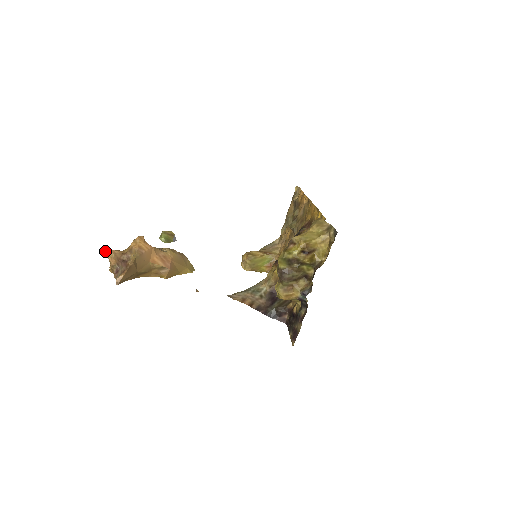
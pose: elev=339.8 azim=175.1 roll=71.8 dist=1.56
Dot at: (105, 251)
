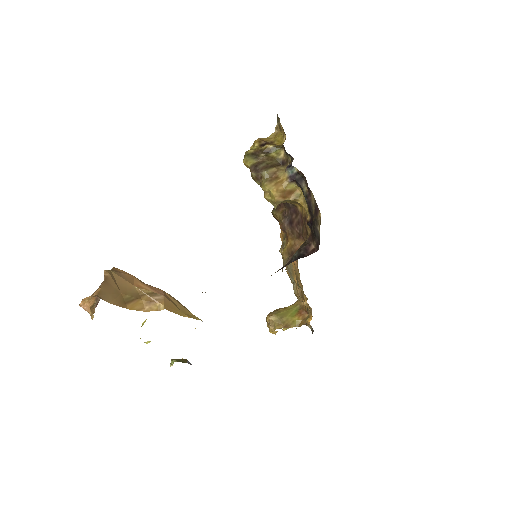
Dot at: (81, 301)
